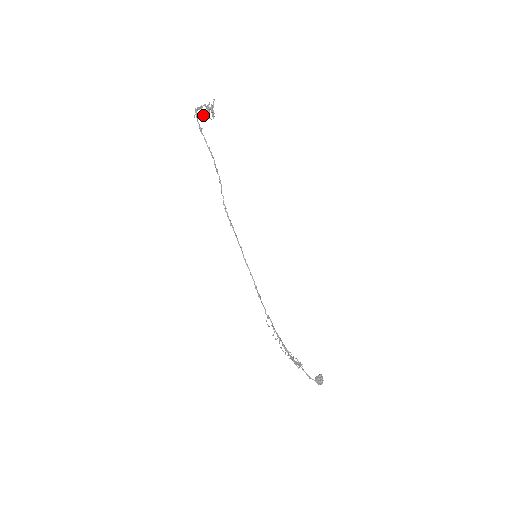
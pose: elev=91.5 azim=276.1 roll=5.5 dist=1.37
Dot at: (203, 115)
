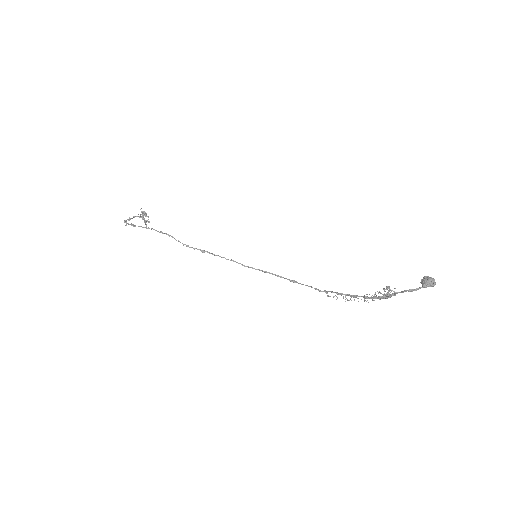
Dot at: occluded
